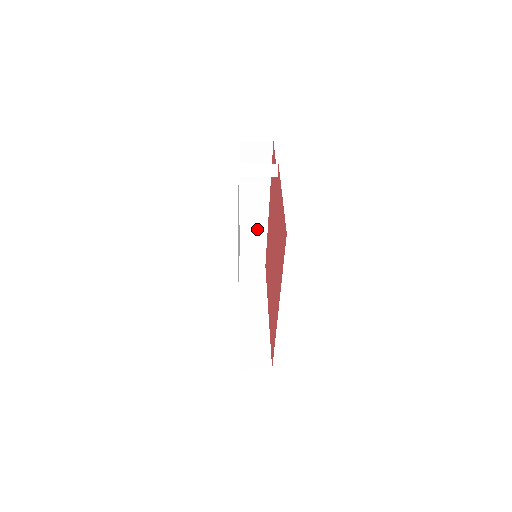
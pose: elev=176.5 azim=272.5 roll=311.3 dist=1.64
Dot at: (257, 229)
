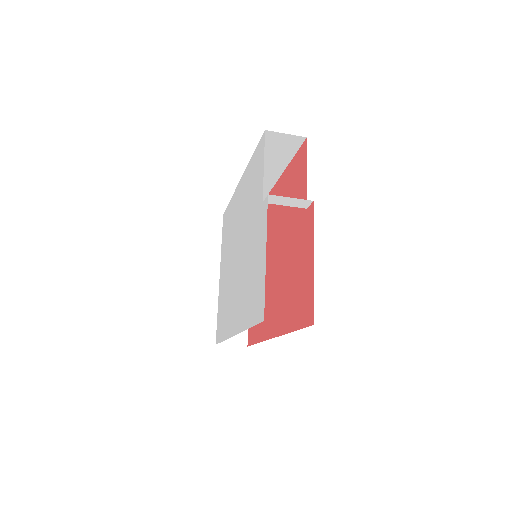
Dot at: occluded
